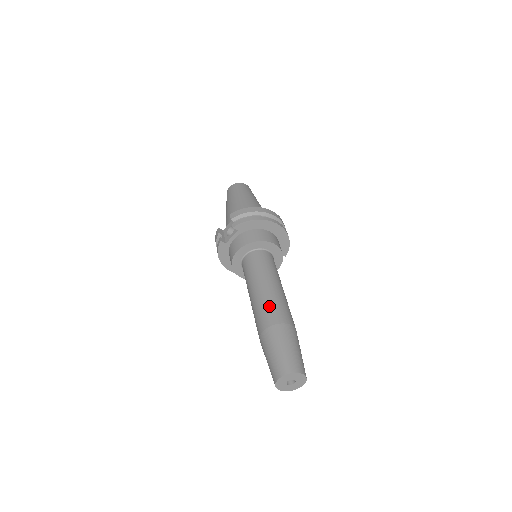
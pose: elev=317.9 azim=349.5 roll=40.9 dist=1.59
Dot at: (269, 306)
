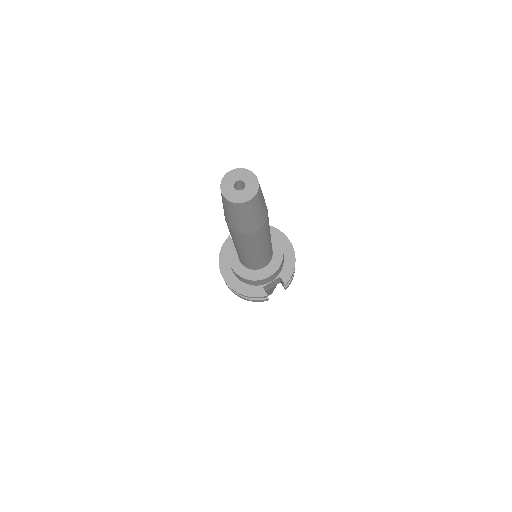
Dot at: occluded
